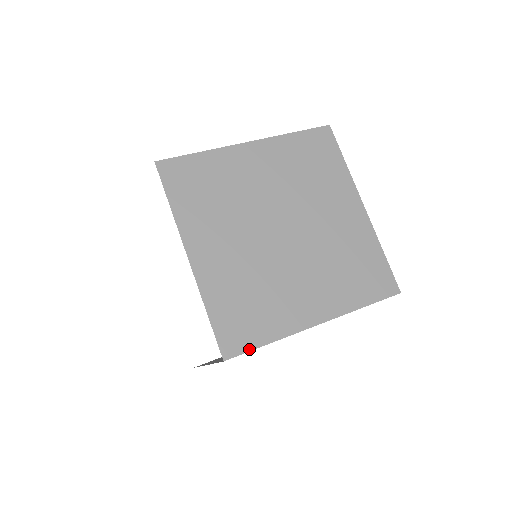
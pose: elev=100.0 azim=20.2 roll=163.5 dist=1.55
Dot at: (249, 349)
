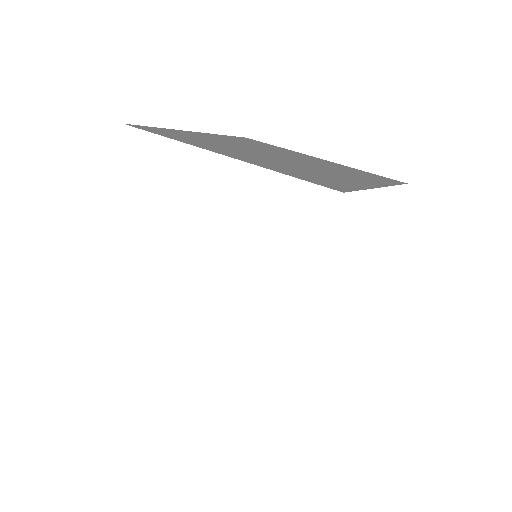
Dot at: (353, 190)
